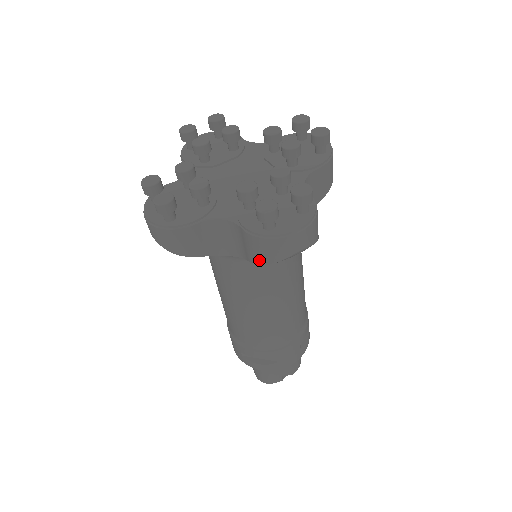
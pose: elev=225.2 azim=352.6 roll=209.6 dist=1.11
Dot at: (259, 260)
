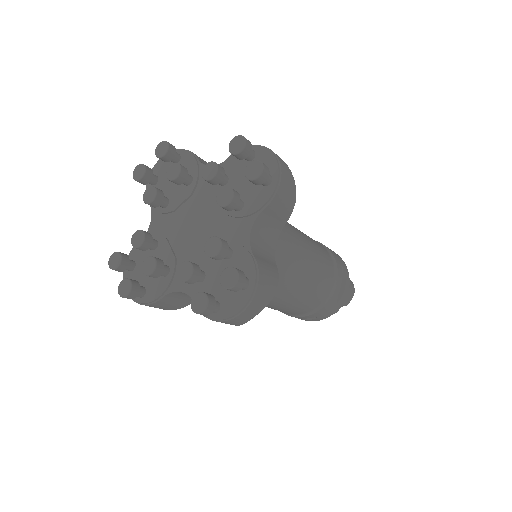
Dot at: occluded
